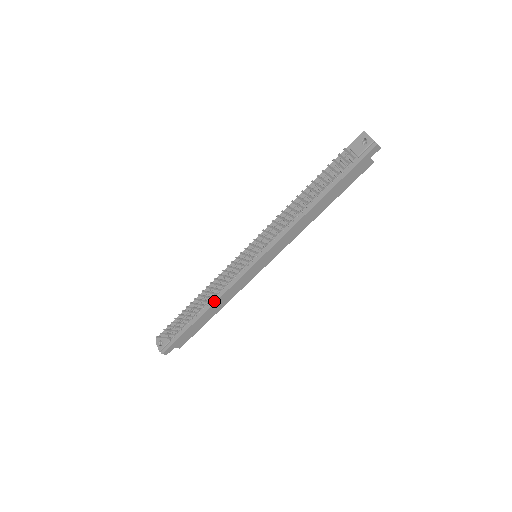
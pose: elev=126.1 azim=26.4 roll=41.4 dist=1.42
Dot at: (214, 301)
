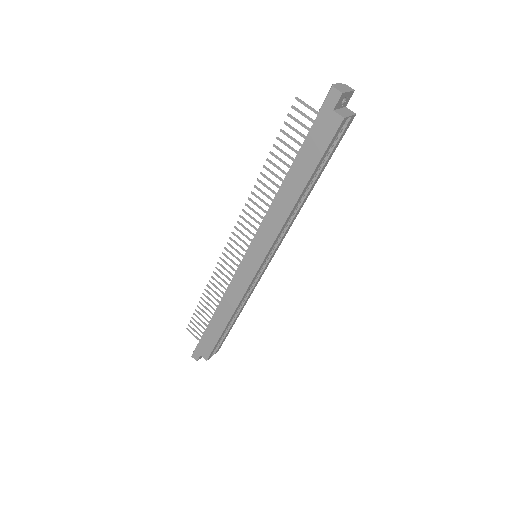
Dot at: (220, 302)
